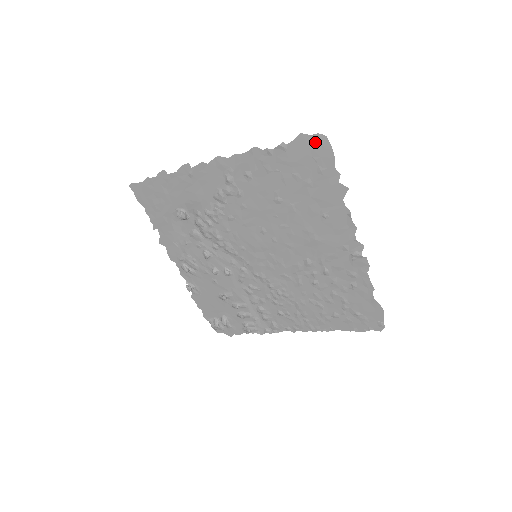
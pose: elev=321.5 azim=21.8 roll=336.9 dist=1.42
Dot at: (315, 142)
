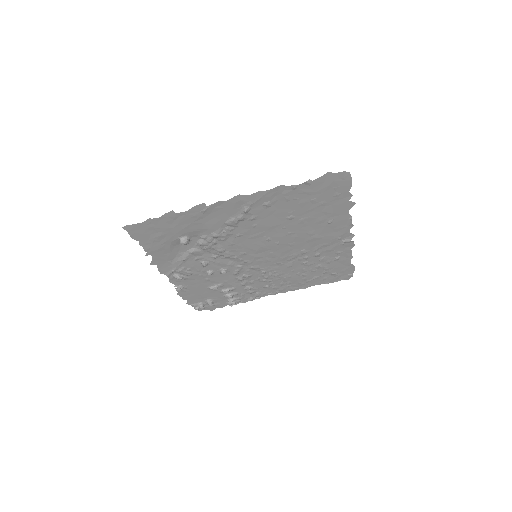
Dot at: (339, 177)
